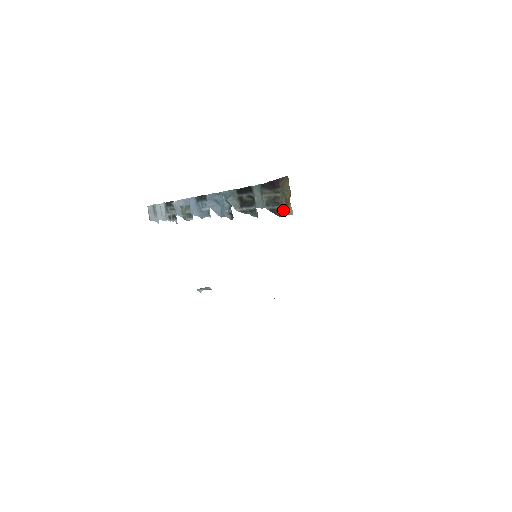
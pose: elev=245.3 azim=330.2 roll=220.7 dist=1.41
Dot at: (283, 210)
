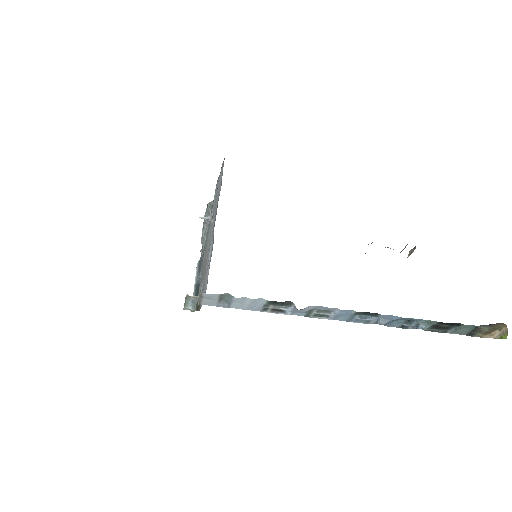
Dot at: (474, 332)
